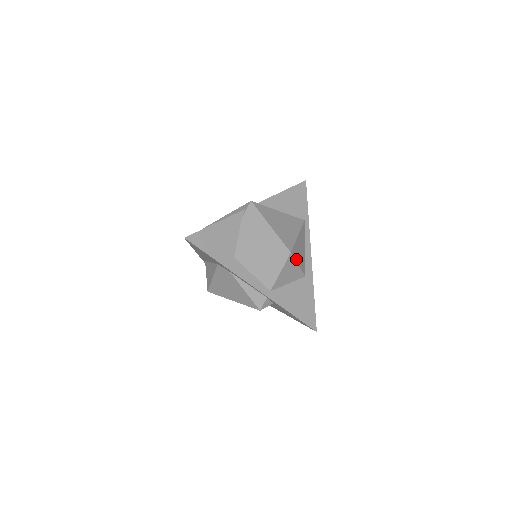
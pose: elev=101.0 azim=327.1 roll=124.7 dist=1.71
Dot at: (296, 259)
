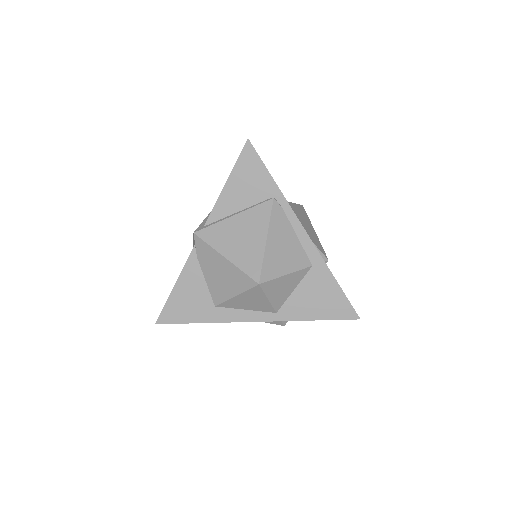
Dot at: (277, 274)
